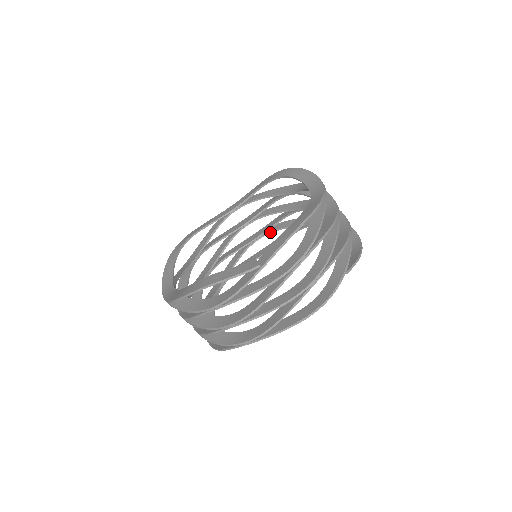
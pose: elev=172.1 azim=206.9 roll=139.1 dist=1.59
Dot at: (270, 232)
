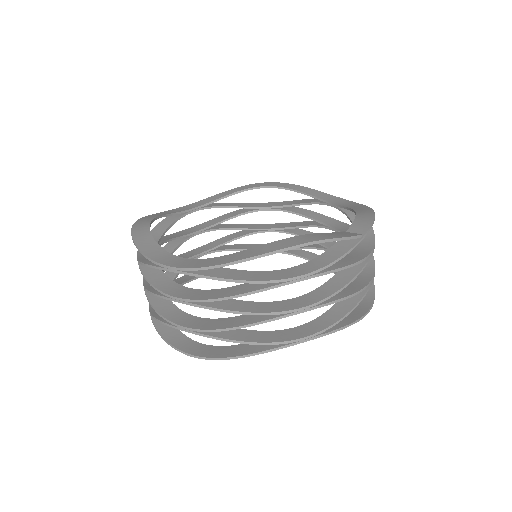
Dot at: (217, 250)
